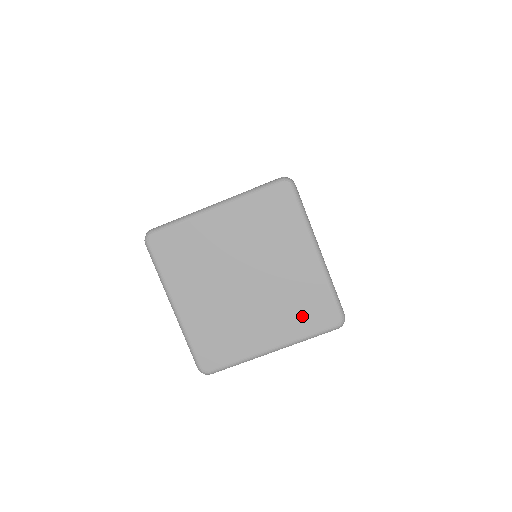
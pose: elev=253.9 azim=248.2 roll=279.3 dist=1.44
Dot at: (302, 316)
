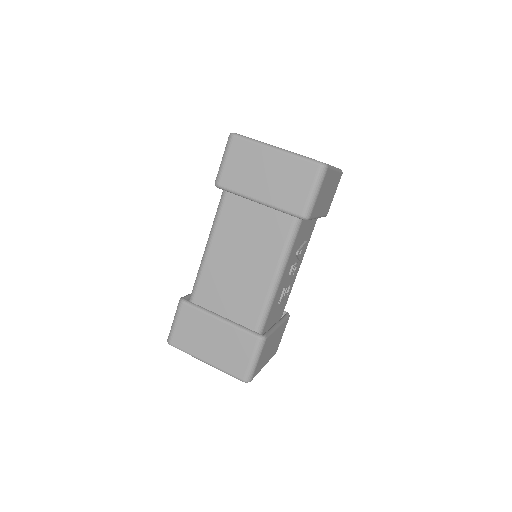
Dot at: occluded
